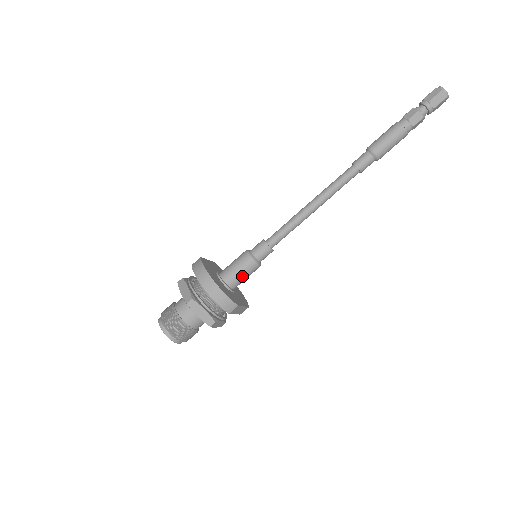
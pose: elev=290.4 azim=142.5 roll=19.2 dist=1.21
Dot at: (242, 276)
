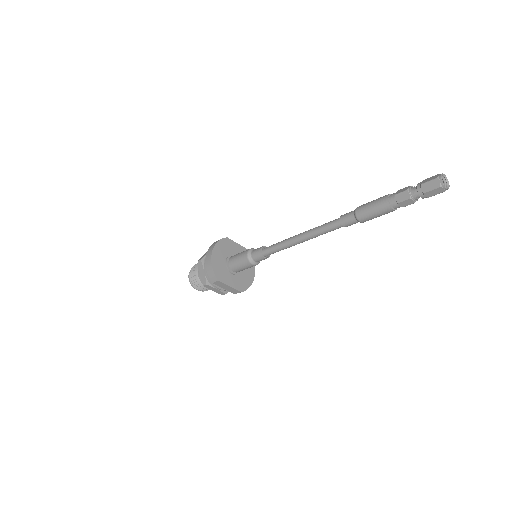
Dot at: (239, 264)
